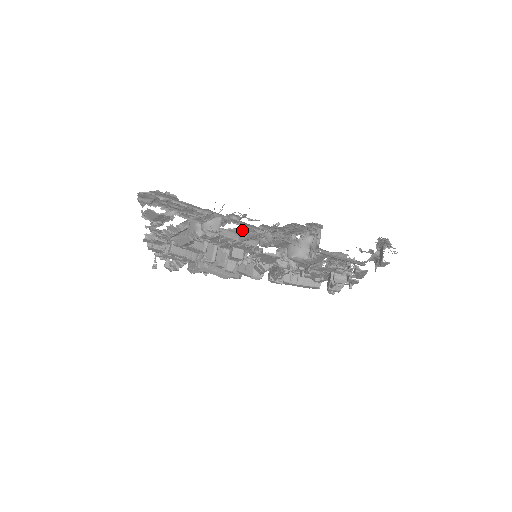
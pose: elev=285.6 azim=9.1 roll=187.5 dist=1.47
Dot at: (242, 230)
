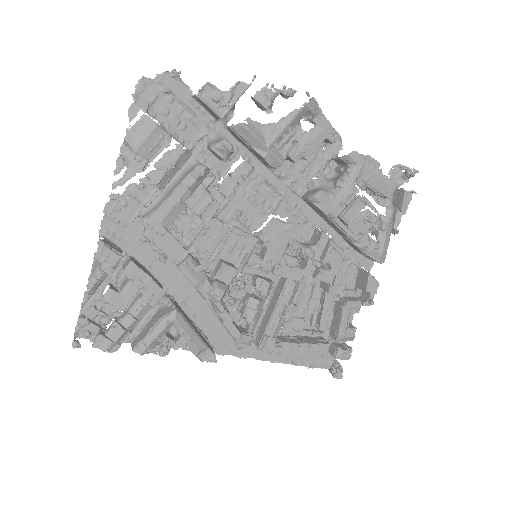
Dot at: (271, 123)
